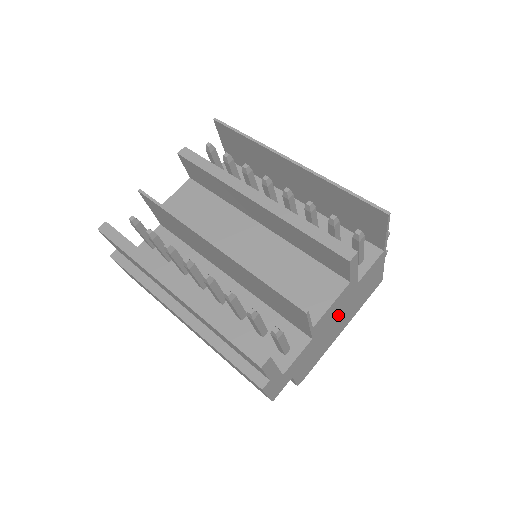
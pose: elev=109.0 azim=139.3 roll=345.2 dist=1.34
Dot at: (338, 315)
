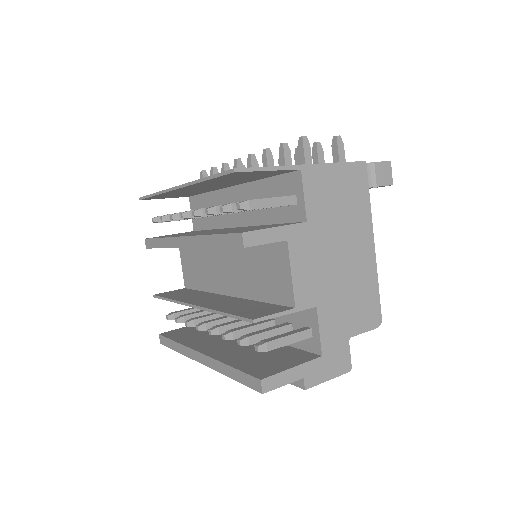
Dot at: (329, 257)
